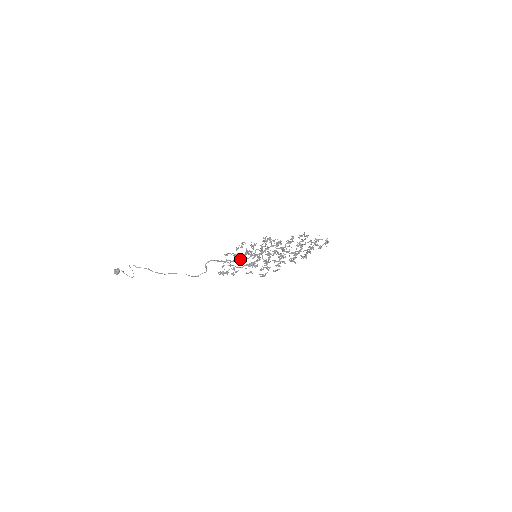
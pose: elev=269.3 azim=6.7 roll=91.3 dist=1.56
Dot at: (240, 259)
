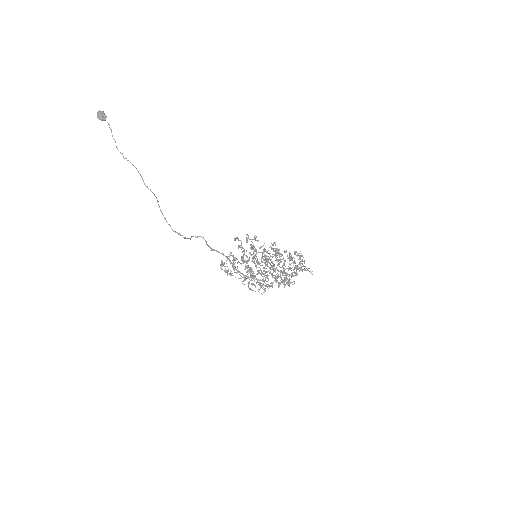
Dot at: (245, 261)
